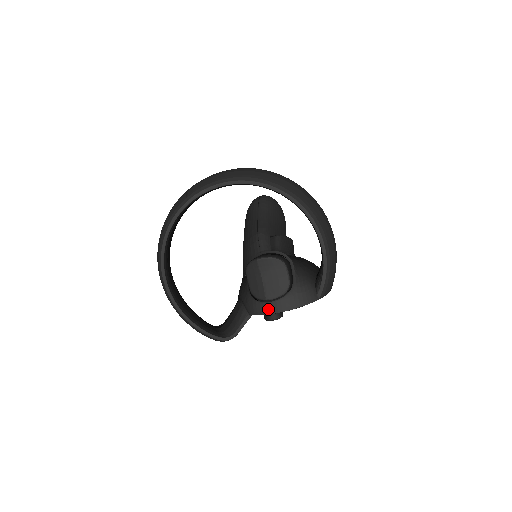
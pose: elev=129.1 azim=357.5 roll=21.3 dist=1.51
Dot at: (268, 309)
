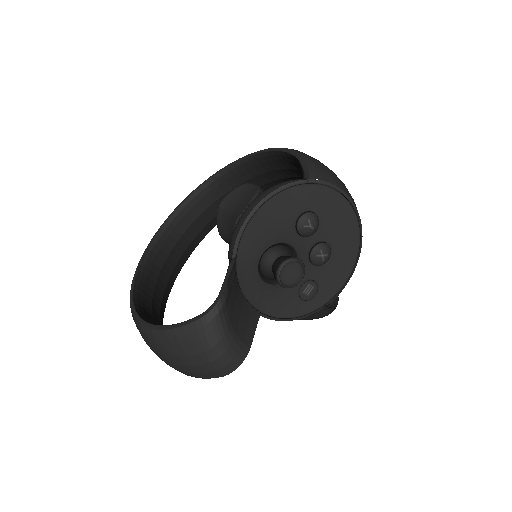
Dot at: (241, 221)
